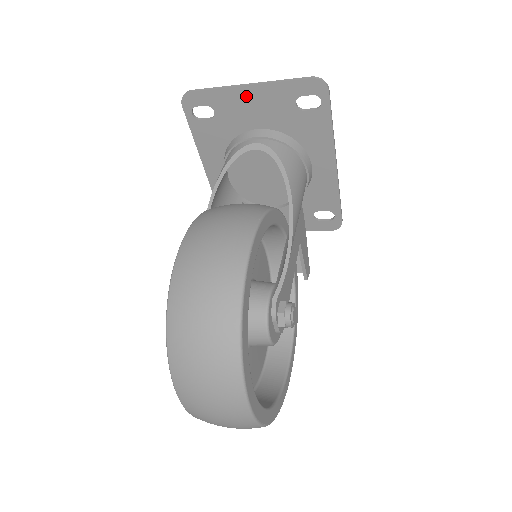
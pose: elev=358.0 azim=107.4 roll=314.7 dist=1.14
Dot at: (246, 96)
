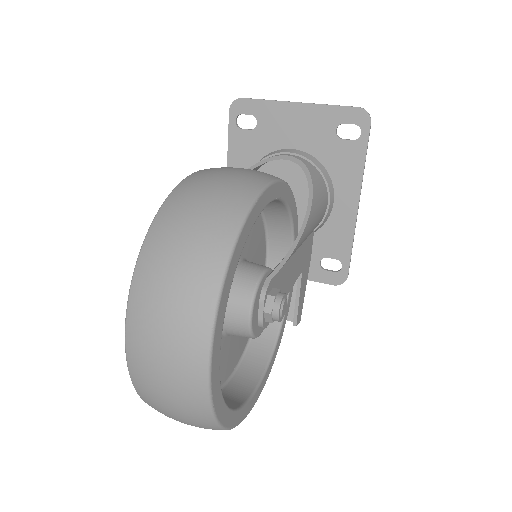
Dot at: (292, 113)
